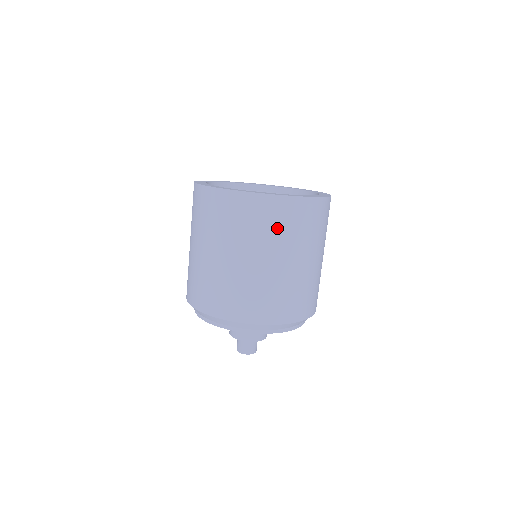
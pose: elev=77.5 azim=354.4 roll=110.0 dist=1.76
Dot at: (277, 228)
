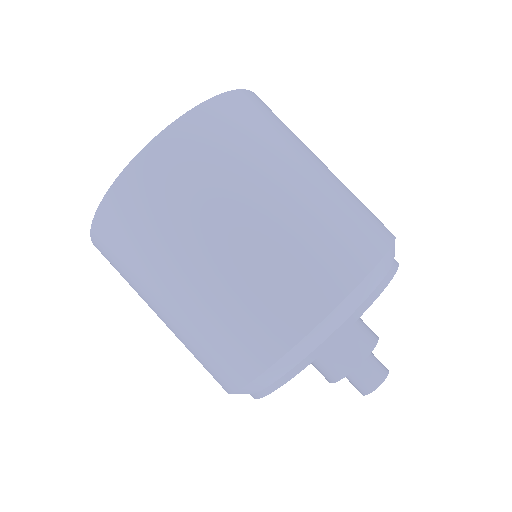
Dot at: (171, 203)
